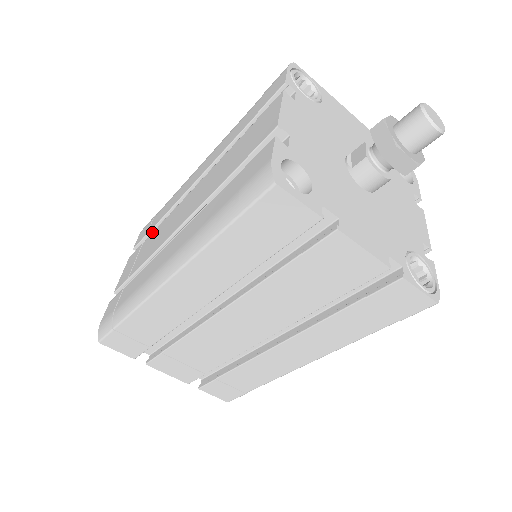
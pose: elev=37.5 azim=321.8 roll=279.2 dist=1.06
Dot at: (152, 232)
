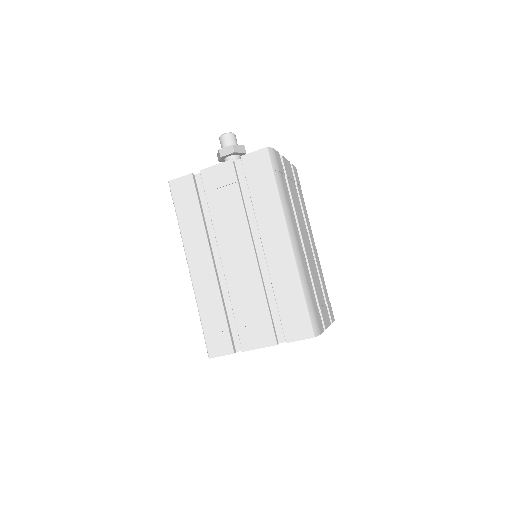
Dot at: occluded
